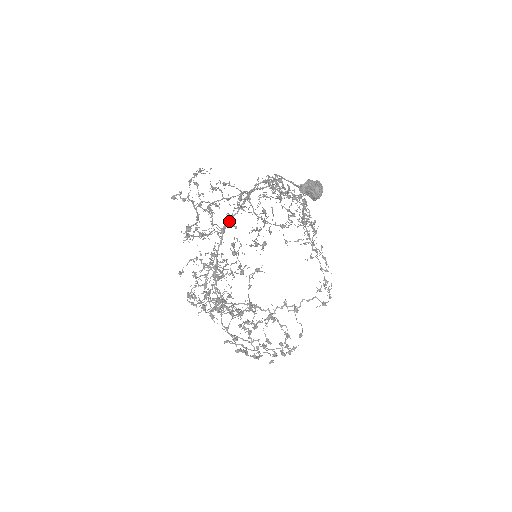
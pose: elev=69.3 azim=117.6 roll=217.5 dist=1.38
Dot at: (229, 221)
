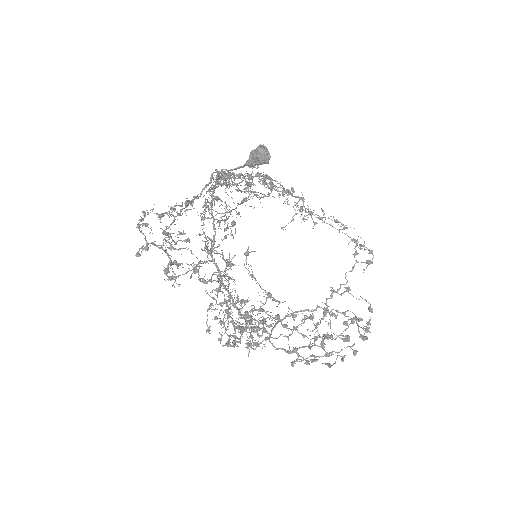
Dot at: (213, 246)
